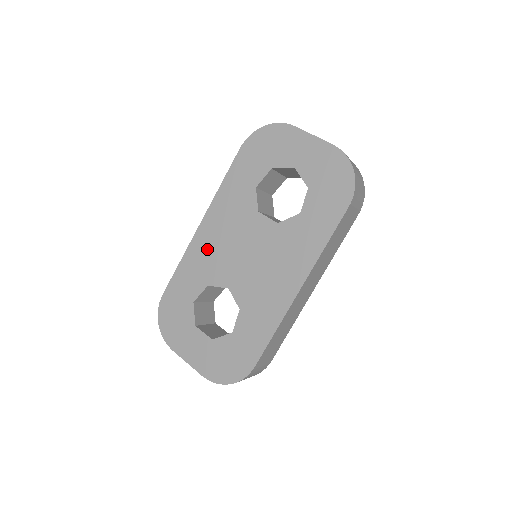
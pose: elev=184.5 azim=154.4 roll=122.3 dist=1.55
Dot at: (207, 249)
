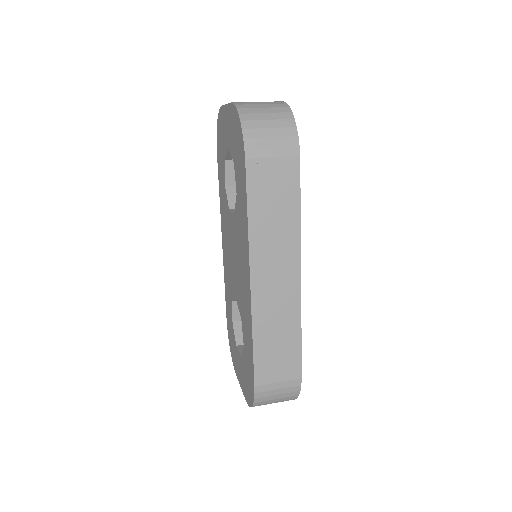
Dot at: (226, 265)
